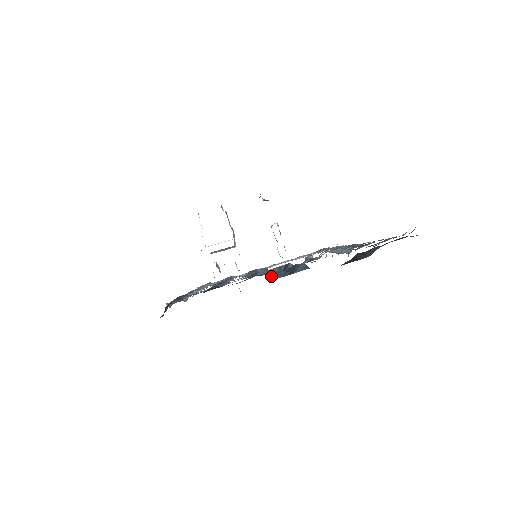
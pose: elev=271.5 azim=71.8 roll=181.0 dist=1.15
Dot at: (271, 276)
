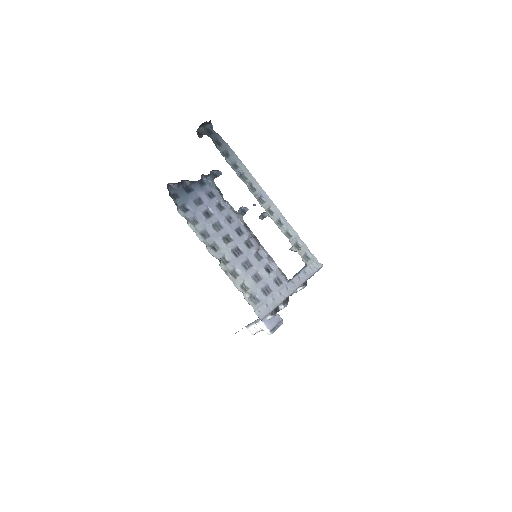
Dot at: (215, 187)
